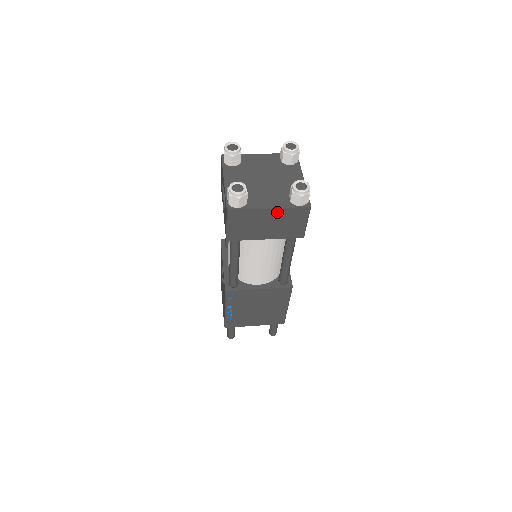
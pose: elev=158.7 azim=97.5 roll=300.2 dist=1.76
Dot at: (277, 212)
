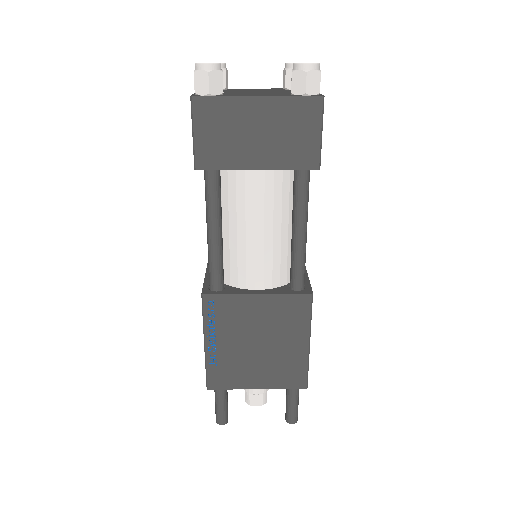
Dot at: (270, 106)
